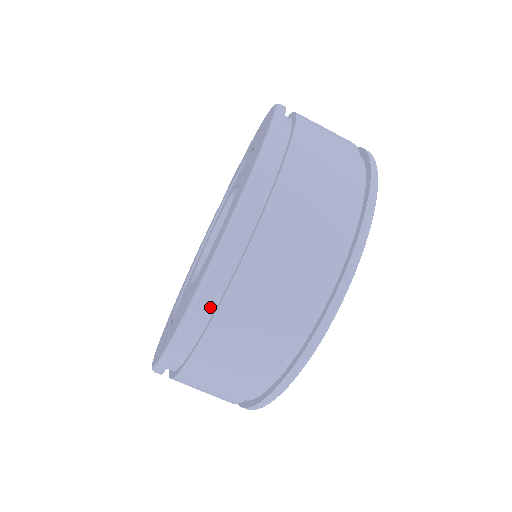
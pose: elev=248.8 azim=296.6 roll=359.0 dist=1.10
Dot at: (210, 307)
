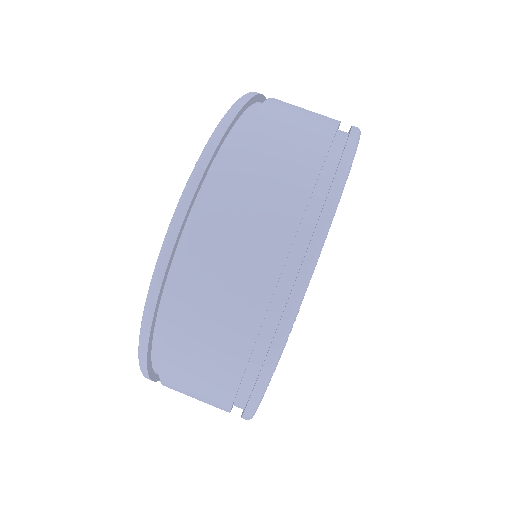
Dot at: (163, 323)
